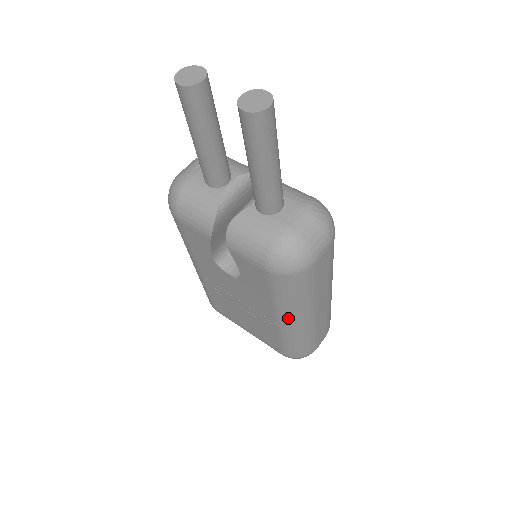
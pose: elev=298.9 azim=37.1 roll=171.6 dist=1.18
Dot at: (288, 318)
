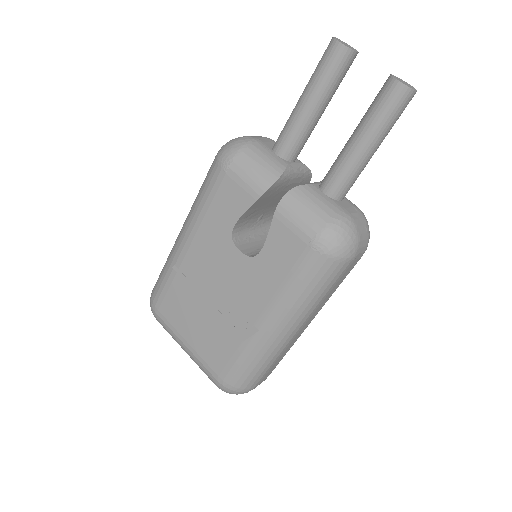
Dot at: (278, 320)
